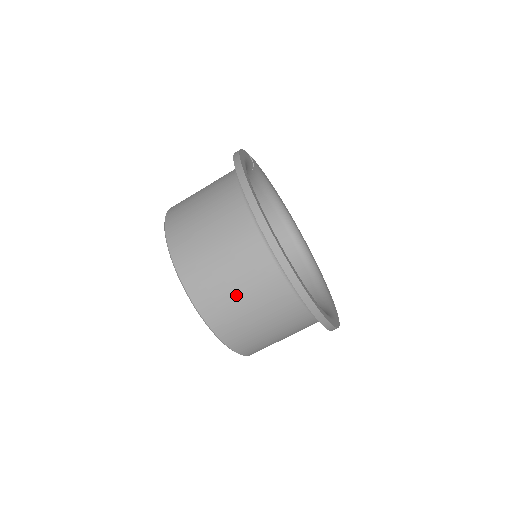
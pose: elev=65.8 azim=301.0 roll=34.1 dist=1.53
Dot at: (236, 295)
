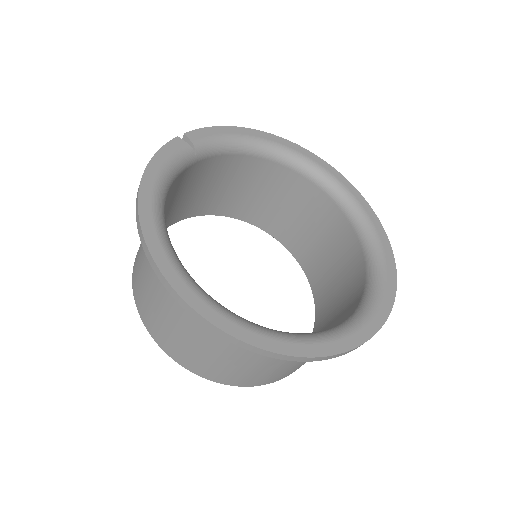
Dot at: (222, 360)
